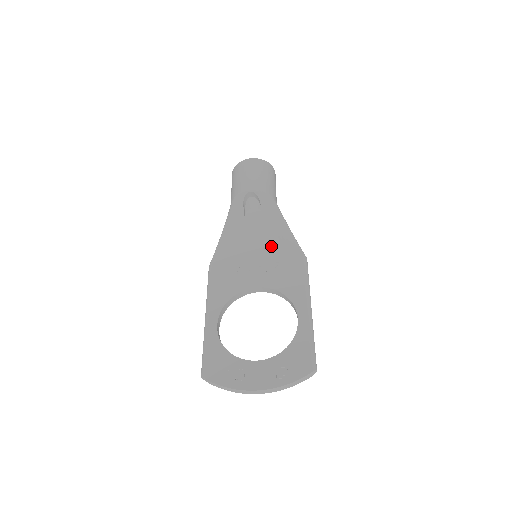
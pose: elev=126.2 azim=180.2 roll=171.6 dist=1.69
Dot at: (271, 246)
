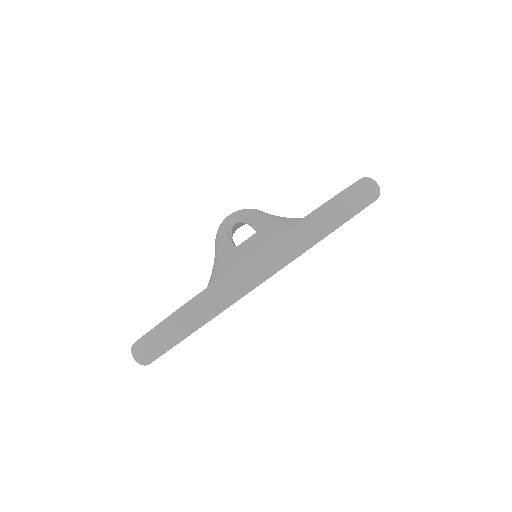
Dot at: occluded
